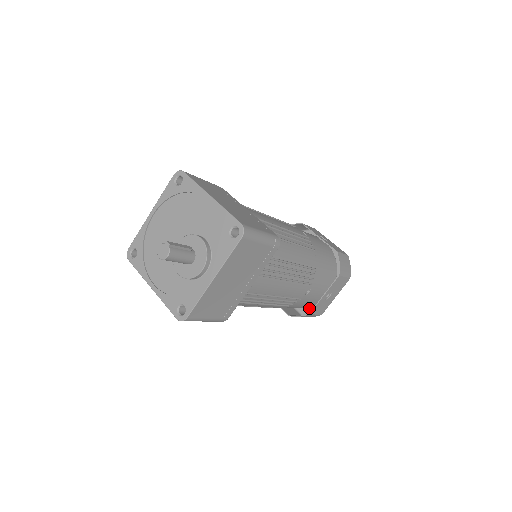
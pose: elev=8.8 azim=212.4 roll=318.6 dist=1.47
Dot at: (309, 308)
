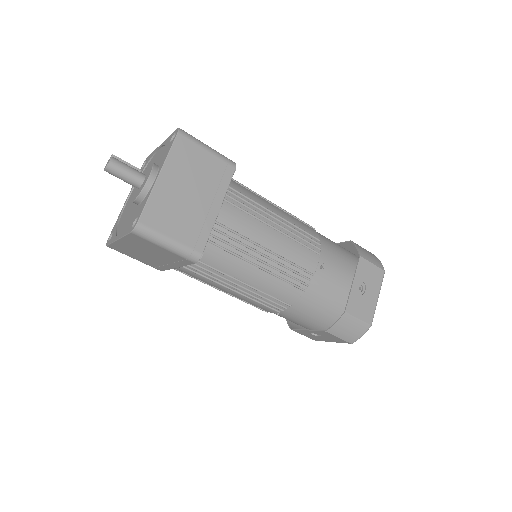
Dot at: occluded
